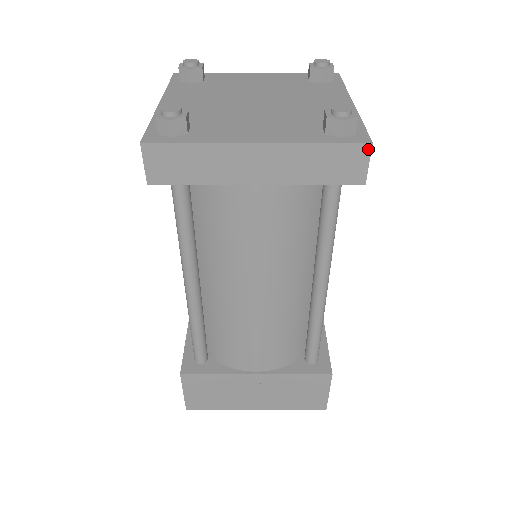
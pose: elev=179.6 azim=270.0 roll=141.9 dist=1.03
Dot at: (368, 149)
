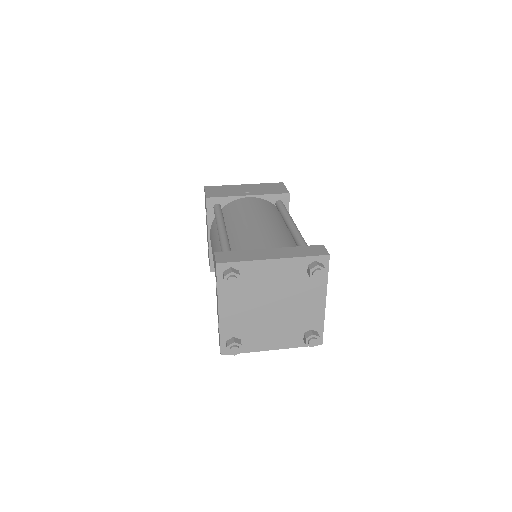
Dot at: (320, 343)
